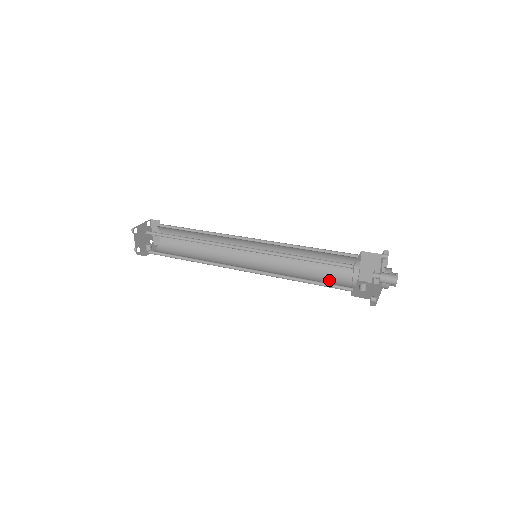
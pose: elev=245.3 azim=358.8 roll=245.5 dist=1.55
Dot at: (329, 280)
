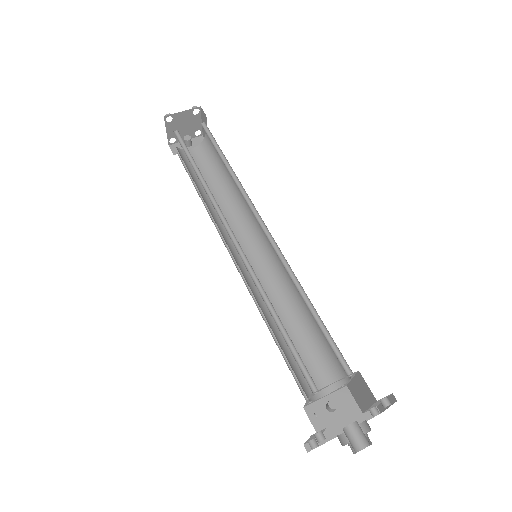
Dot at: (309, 357)
